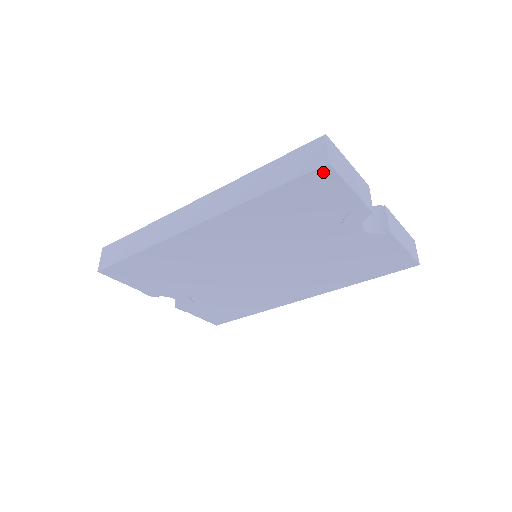
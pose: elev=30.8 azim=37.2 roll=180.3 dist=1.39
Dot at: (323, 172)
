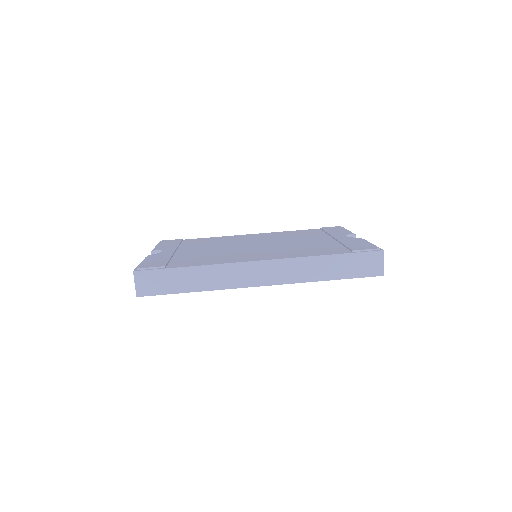
Dot at: (375, 275)
